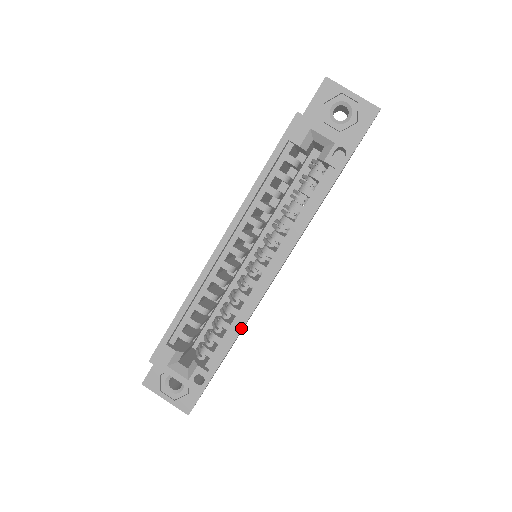
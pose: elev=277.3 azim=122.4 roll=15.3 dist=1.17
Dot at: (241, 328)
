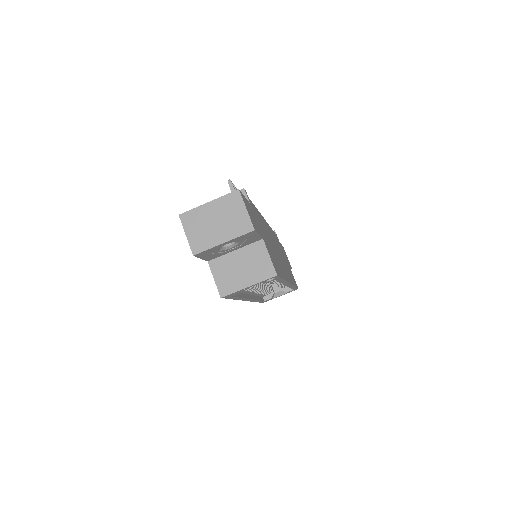
Dot at: occluded
